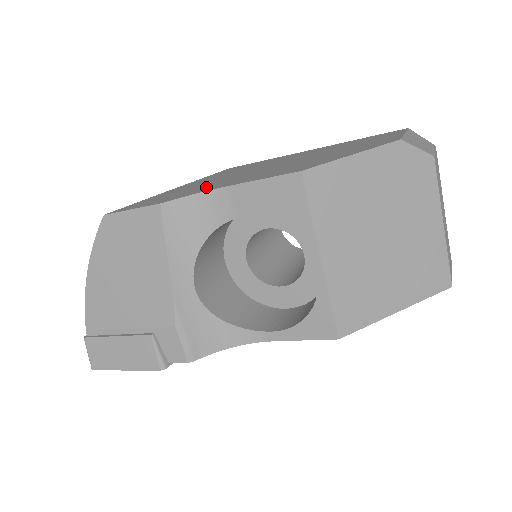
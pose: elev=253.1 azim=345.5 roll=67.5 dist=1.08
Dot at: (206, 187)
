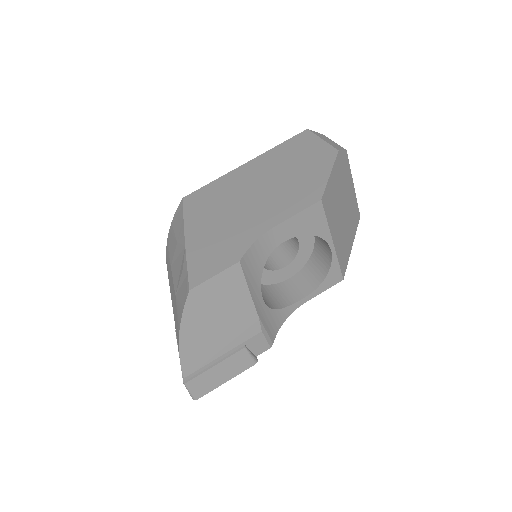
Dot at: (244, 232)
